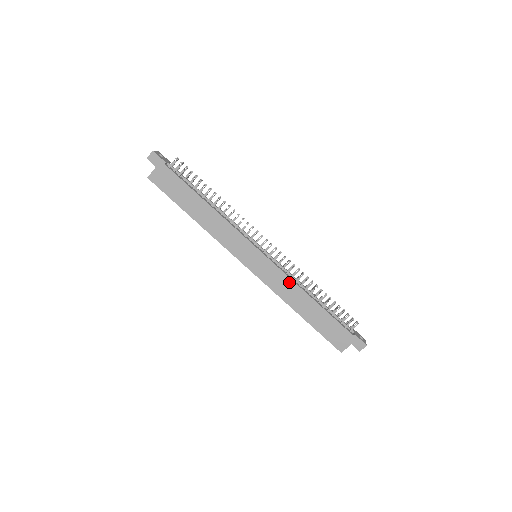
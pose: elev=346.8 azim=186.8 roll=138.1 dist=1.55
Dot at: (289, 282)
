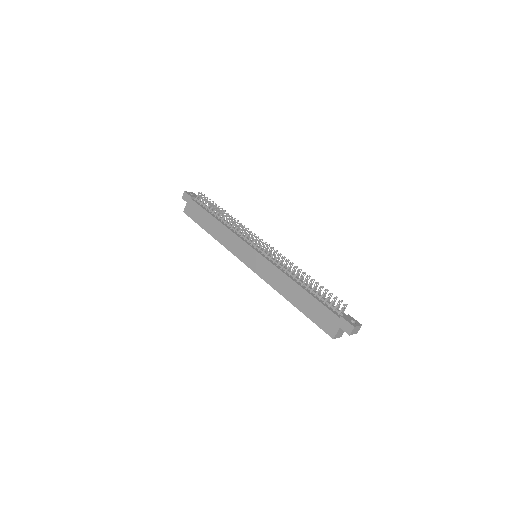
Dot at: (278, 272)
